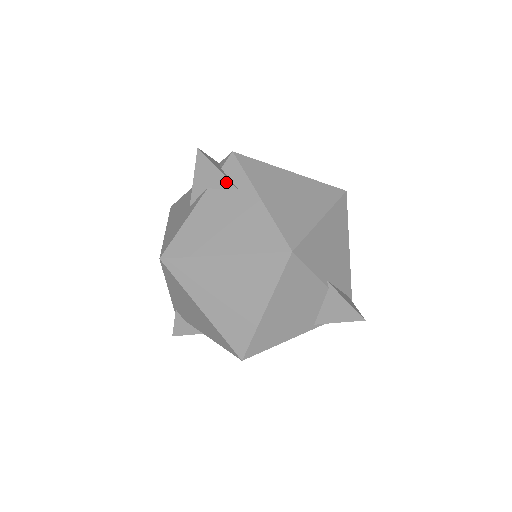
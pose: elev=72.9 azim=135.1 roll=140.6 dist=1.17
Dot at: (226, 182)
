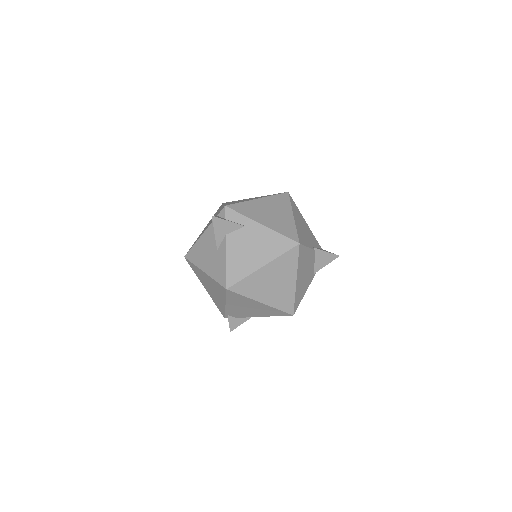
Dot at: (236, 226)
